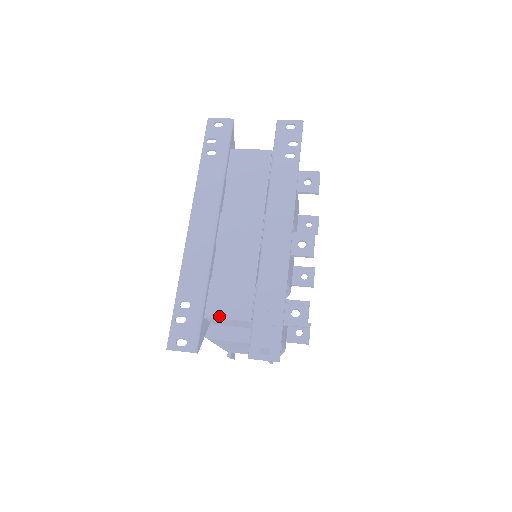
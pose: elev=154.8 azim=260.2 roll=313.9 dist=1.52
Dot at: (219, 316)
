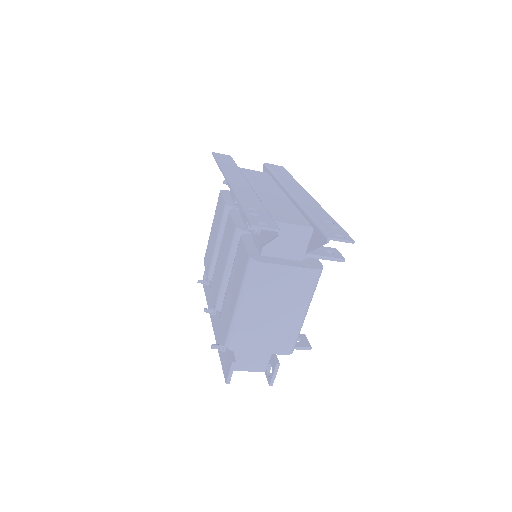
Dot at: (284, 222)
